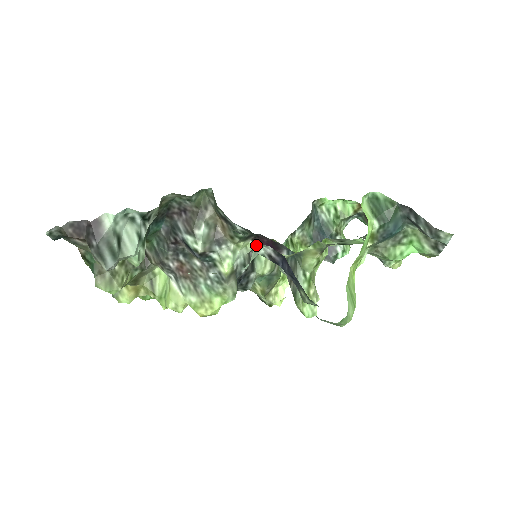
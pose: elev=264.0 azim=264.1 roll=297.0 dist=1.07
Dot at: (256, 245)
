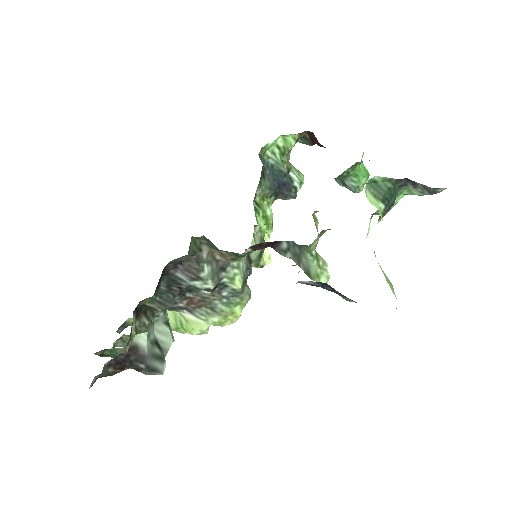
Dot at: occluded
